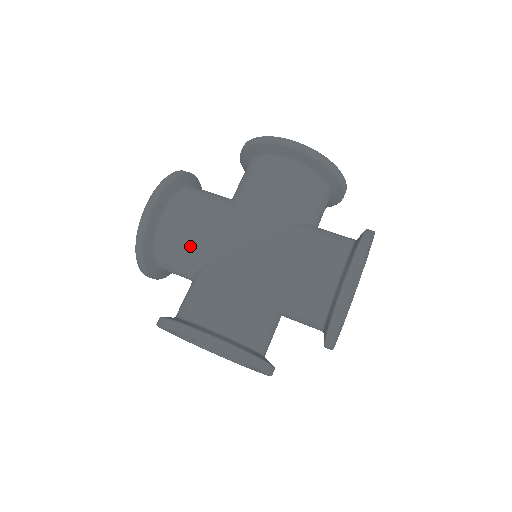
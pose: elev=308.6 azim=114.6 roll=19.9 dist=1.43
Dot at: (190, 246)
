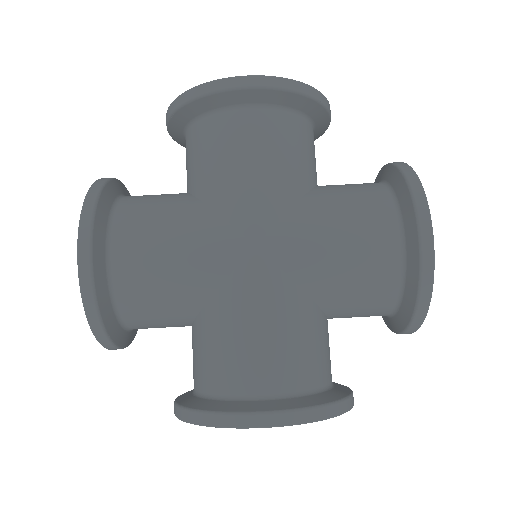
Dot at: (173, 291)
